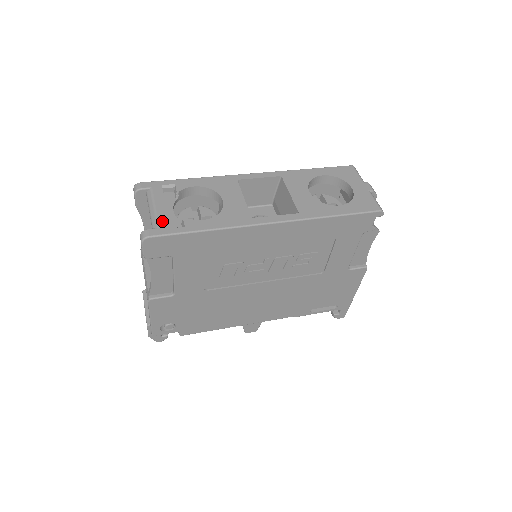
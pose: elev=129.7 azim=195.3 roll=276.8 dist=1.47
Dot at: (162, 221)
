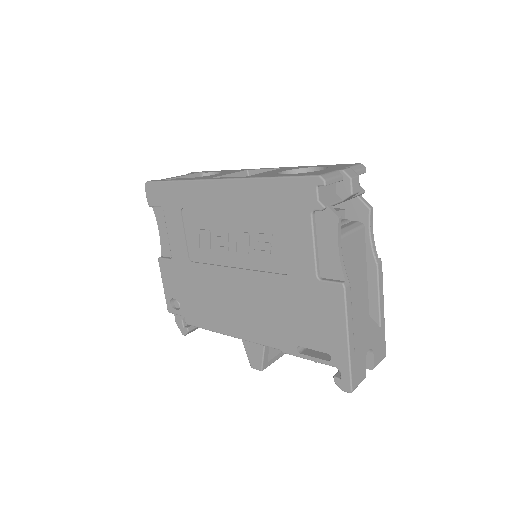
Dot at: (166, 178)
